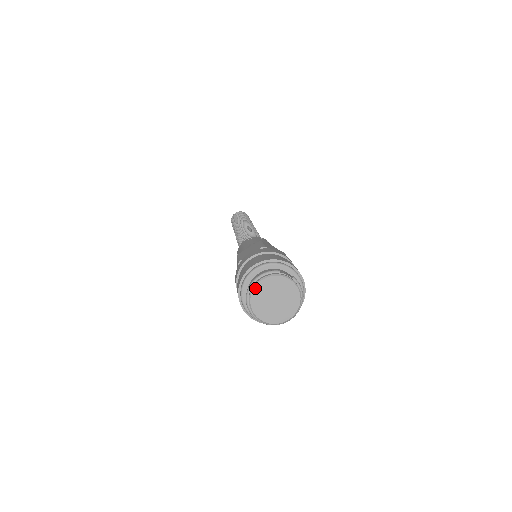
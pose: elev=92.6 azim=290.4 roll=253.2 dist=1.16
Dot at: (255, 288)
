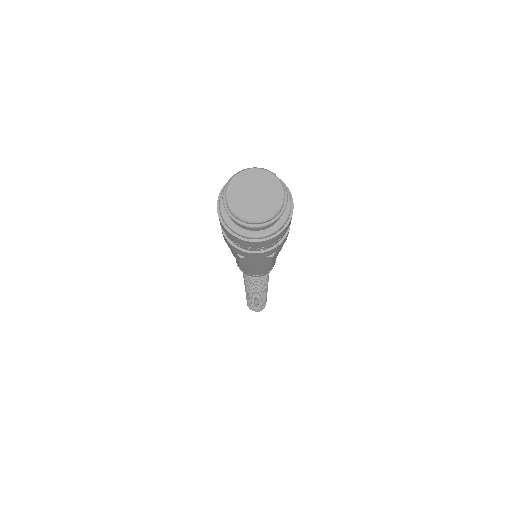
Dot at: (243, 172)
